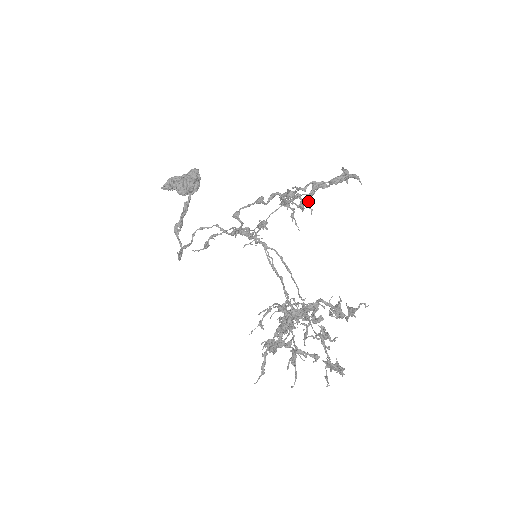
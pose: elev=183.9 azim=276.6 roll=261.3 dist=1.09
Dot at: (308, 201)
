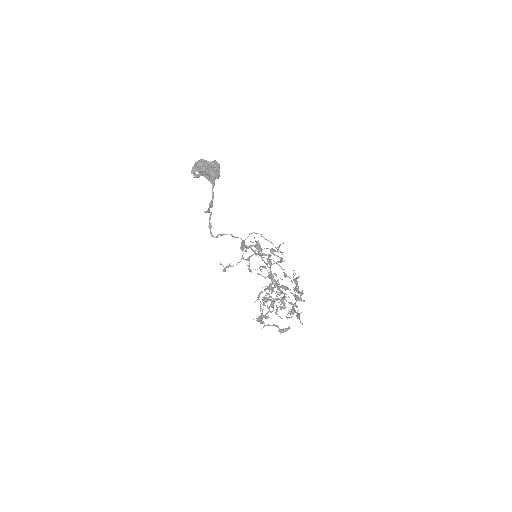
Dot at: (279, 287)
